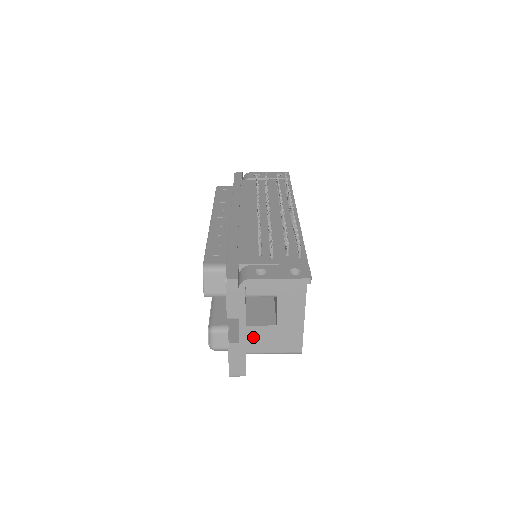
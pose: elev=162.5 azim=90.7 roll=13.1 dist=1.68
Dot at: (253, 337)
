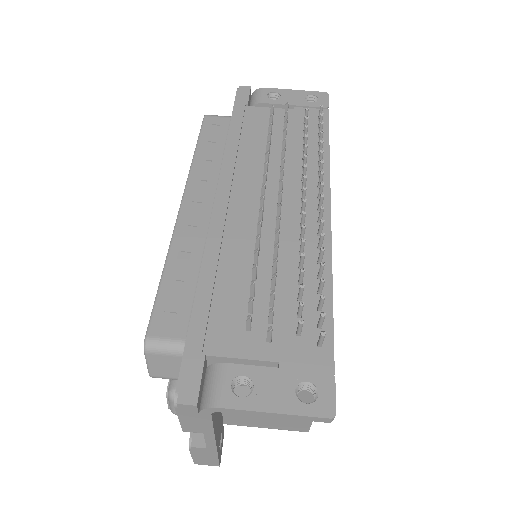
Dot at: (234, 415)
